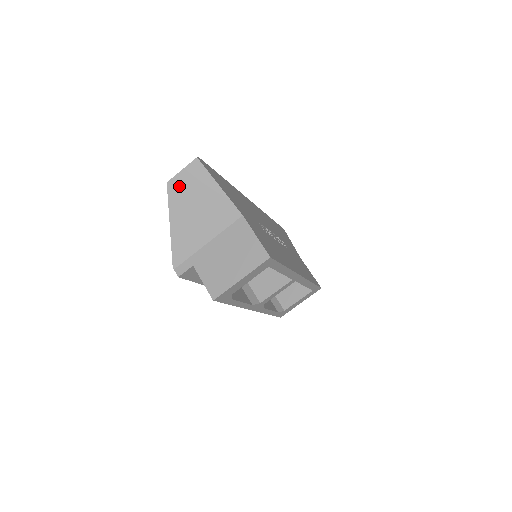
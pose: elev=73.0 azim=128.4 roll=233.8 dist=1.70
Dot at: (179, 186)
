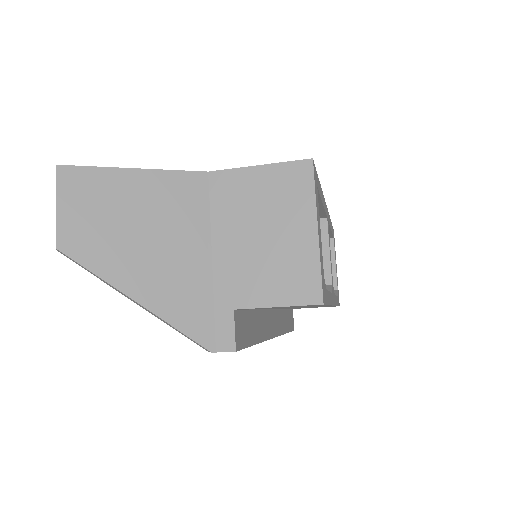
Dot at: (80, 232)
